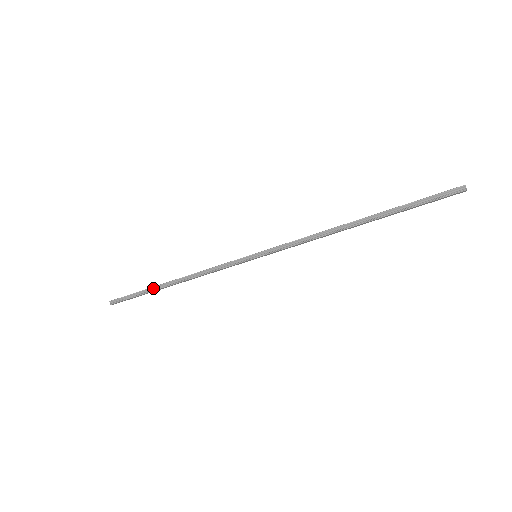
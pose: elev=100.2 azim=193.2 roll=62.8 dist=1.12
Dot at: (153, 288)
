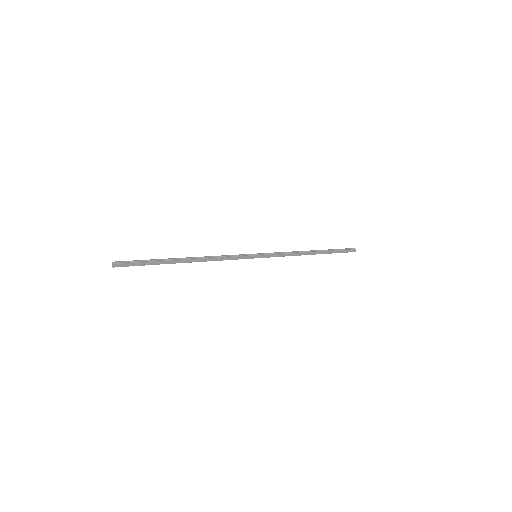
Dot at: (167, 259)
